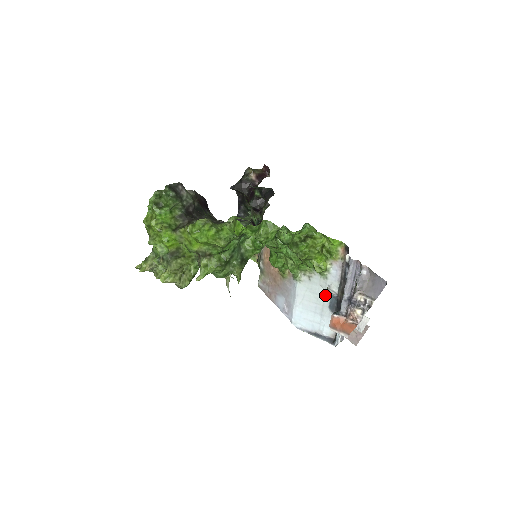
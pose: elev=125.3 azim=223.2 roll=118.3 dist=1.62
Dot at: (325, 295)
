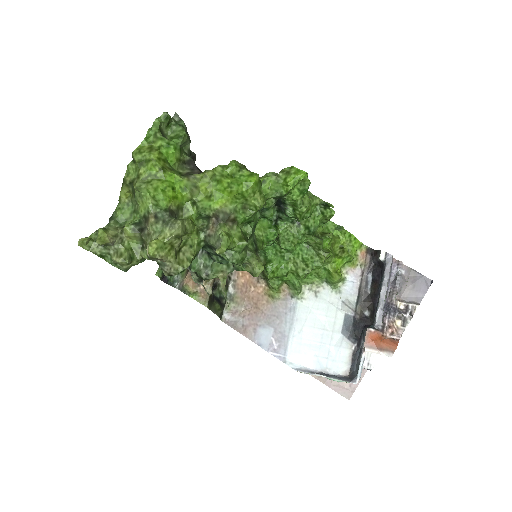
Dot at: (336, 316)
